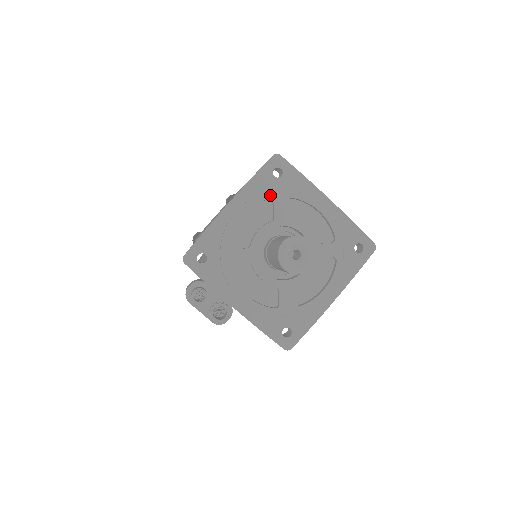
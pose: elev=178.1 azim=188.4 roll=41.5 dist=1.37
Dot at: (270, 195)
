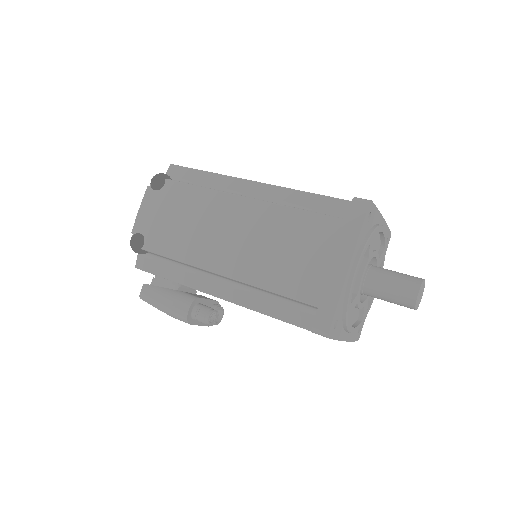
Dot at: (369, 242)
